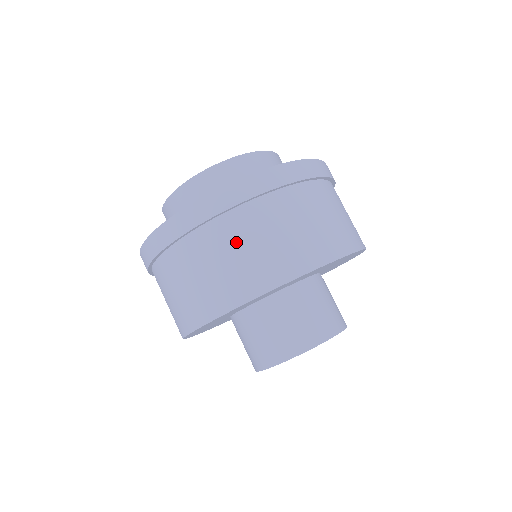
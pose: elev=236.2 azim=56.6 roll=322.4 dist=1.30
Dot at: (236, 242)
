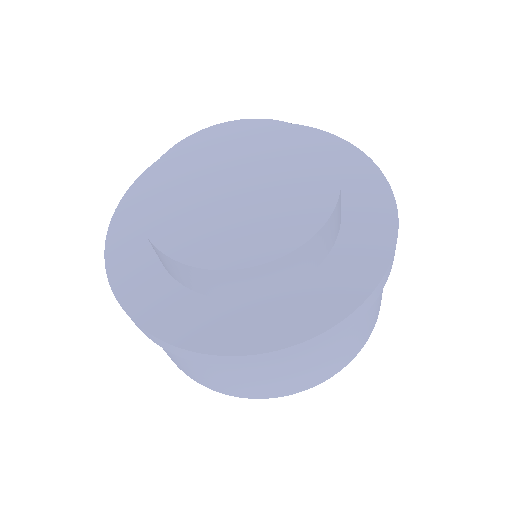
Dot at: (284, 372)
